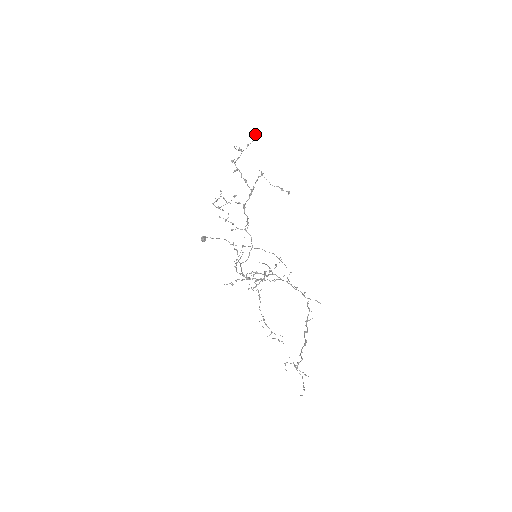
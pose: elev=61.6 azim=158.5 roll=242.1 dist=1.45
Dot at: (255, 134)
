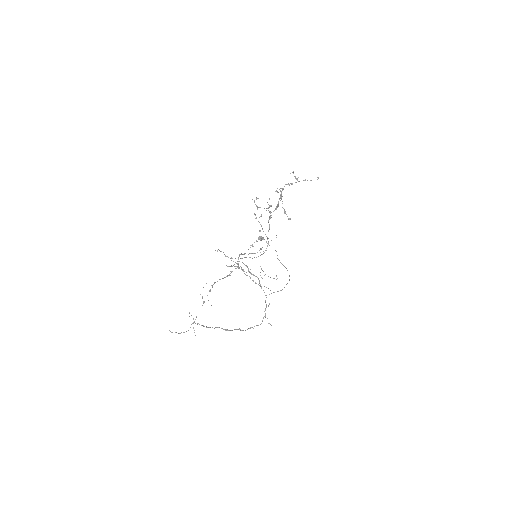
Dot at: (318, 178)
